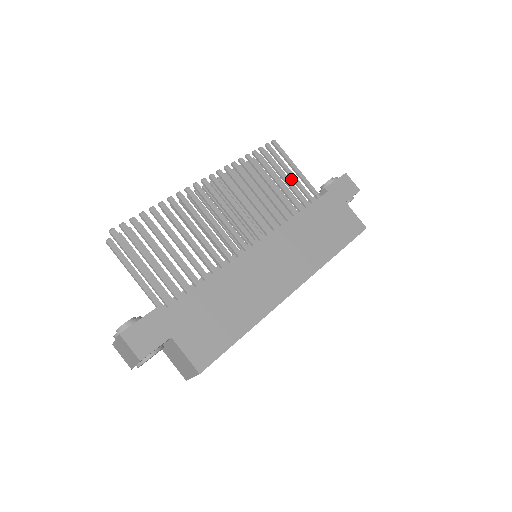
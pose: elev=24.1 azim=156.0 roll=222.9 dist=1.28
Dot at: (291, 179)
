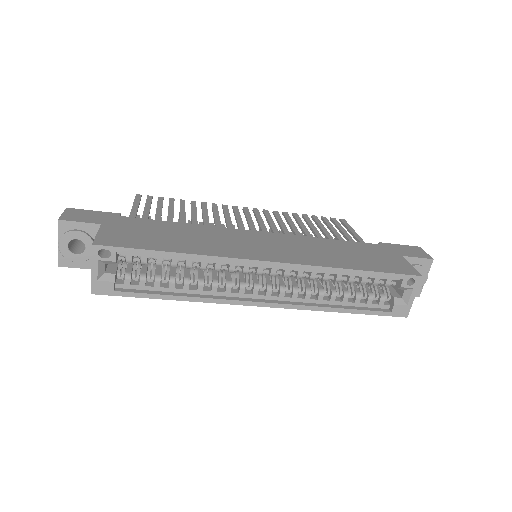
Dot at: (344, 237)
